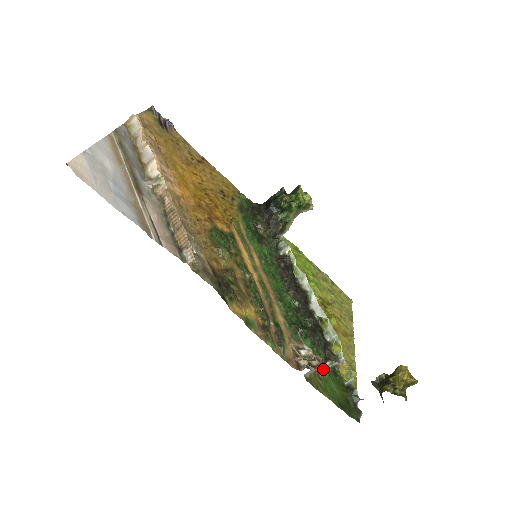
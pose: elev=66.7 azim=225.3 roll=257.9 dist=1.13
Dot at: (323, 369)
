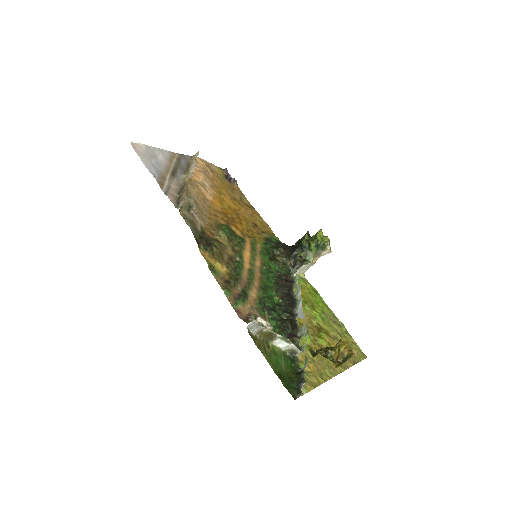
Dot at: (271, 335)
